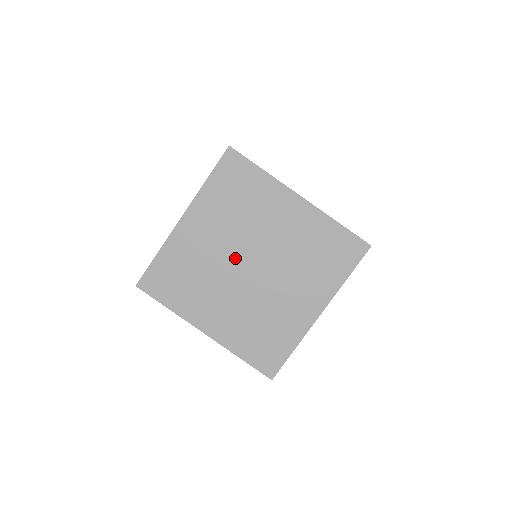
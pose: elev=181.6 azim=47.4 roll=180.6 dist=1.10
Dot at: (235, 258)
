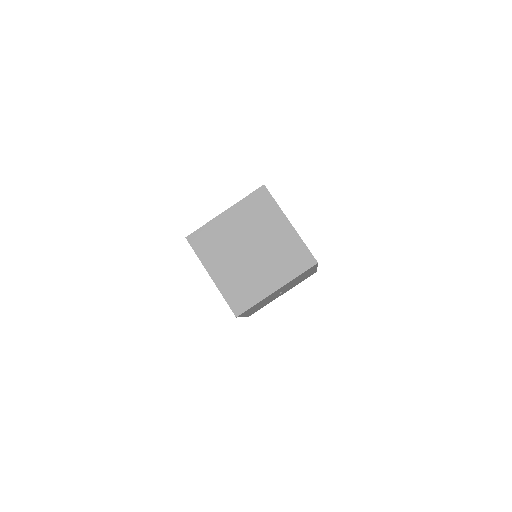
Dot at: (244, 242)
